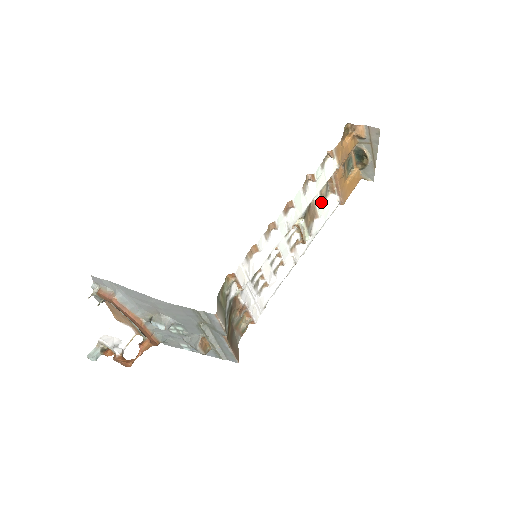
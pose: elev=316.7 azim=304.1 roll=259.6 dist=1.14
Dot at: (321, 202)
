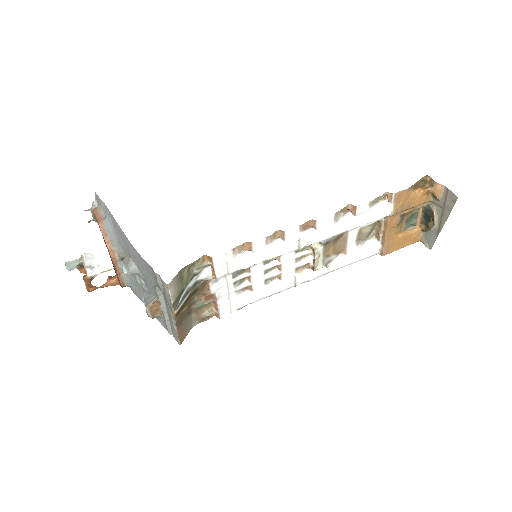
Dot at: (357, 240)
